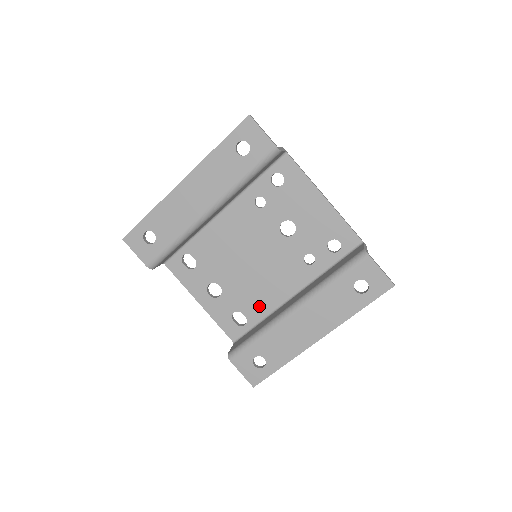
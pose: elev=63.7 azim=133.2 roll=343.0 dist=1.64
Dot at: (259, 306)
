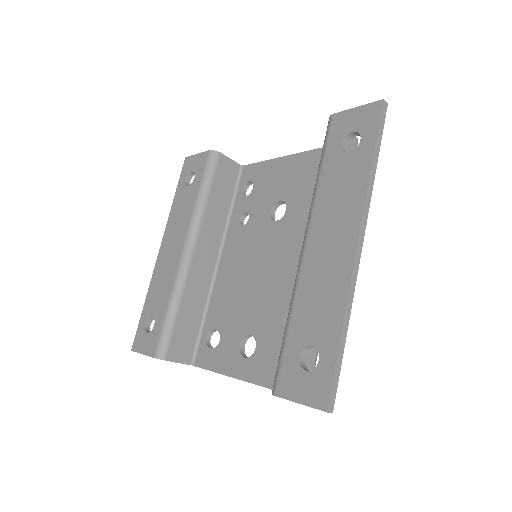
Dot at: occluded
